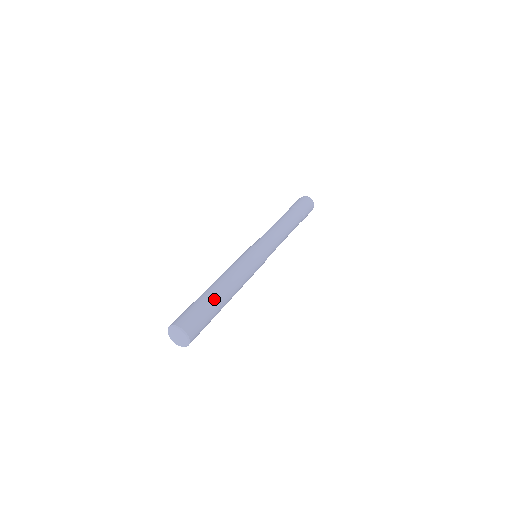
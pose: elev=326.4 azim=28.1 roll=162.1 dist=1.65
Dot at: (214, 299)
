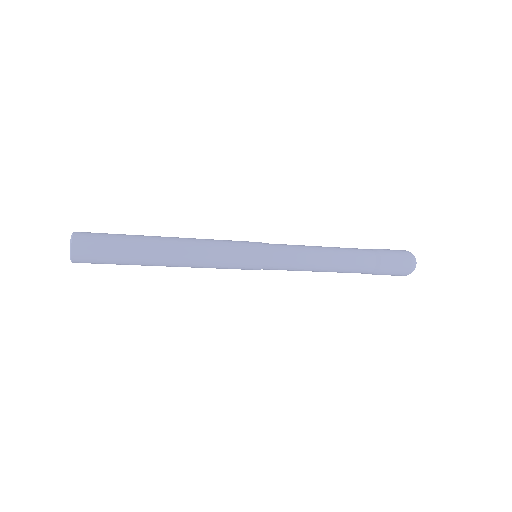
Dot at: (139, 236)
